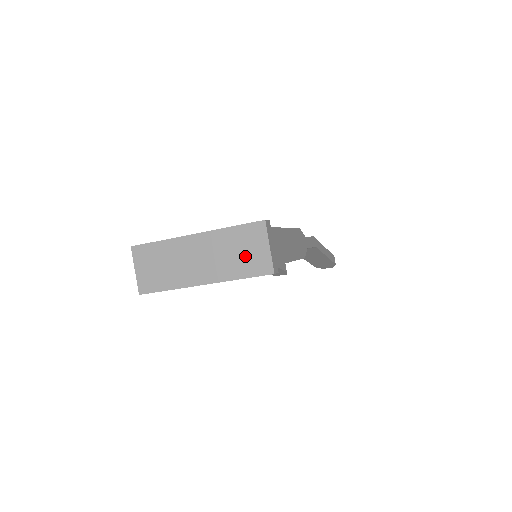
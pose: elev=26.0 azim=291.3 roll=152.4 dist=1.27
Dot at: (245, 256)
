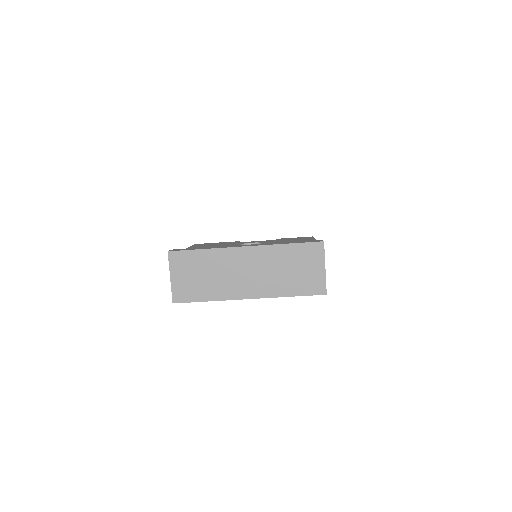
Dot at: (298, 274)
